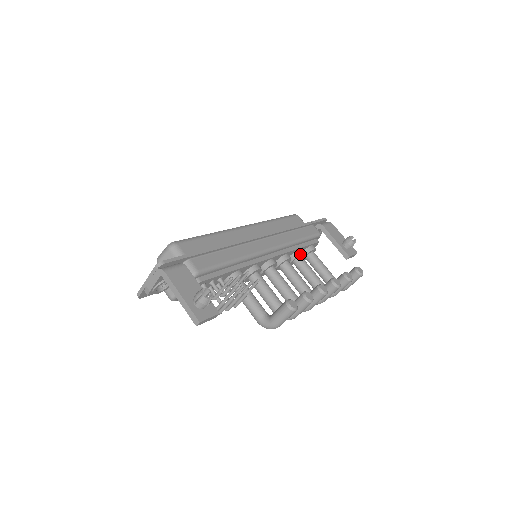
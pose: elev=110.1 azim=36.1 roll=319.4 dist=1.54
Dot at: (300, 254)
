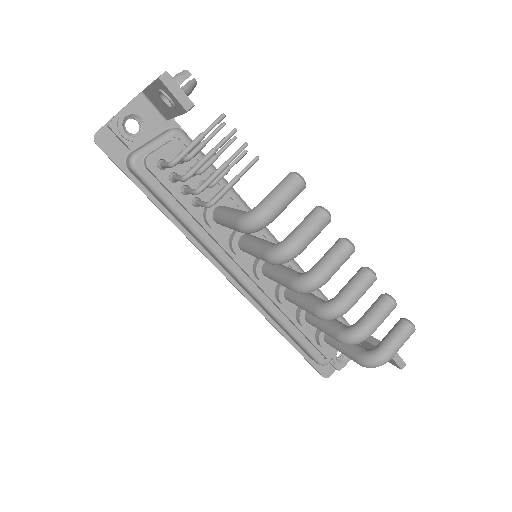
Dot at: occluded
